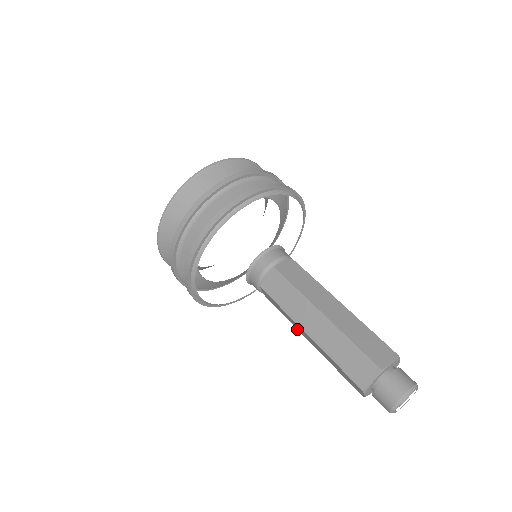
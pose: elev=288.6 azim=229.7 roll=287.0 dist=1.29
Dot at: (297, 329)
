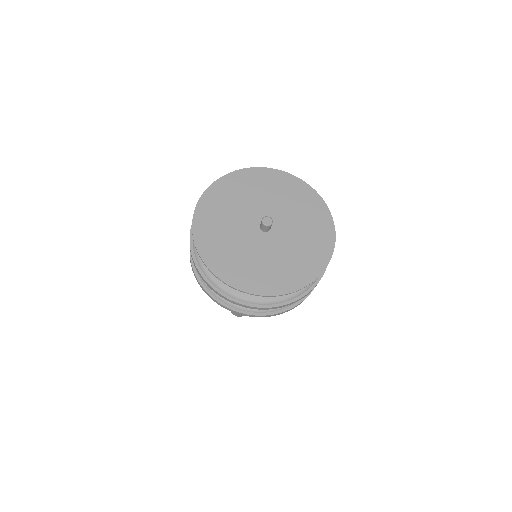
Dot at: occluded
